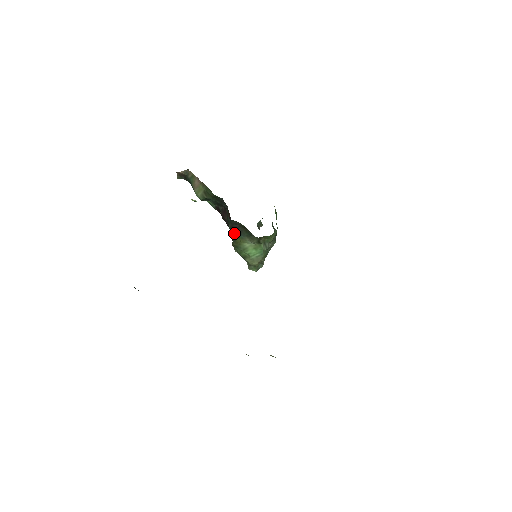
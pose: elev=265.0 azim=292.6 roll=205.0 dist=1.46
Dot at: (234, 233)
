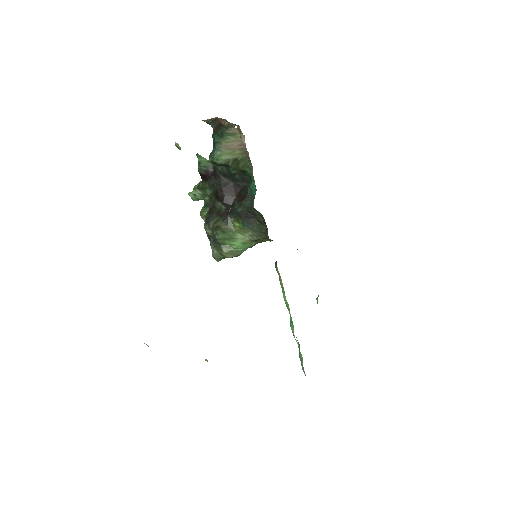
Dot at: (232, 217)
